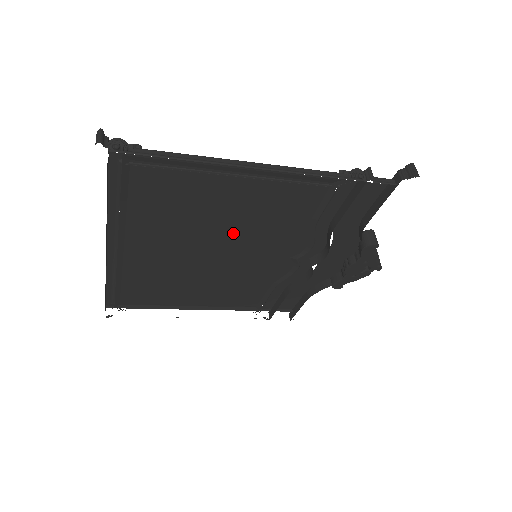
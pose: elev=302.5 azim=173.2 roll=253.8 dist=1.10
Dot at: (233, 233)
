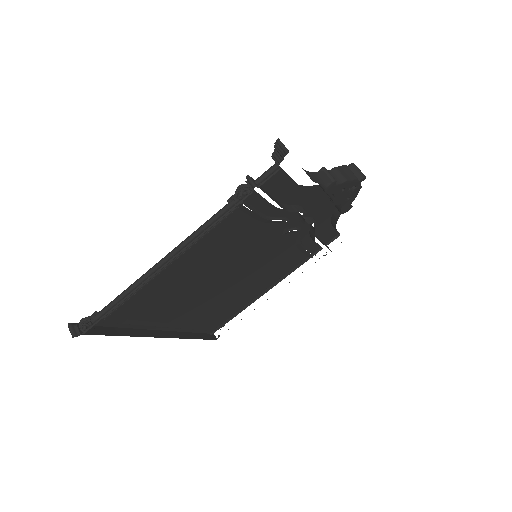
Dot at: (219, 268)
